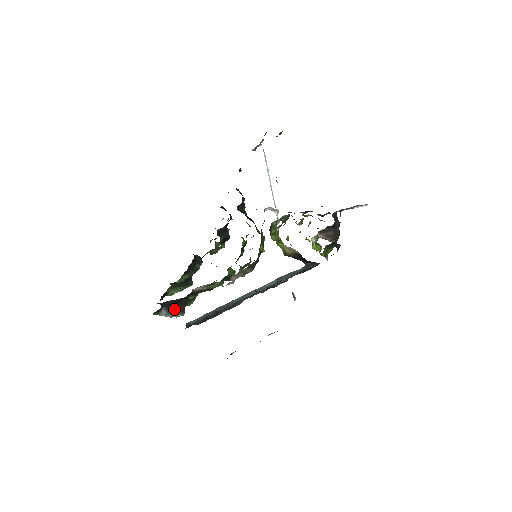
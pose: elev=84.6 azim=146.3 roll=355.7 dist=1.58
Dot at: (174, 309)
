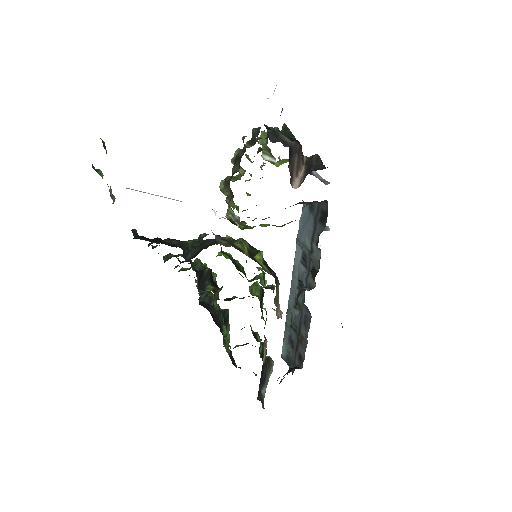
Dot at: (265, 376)
